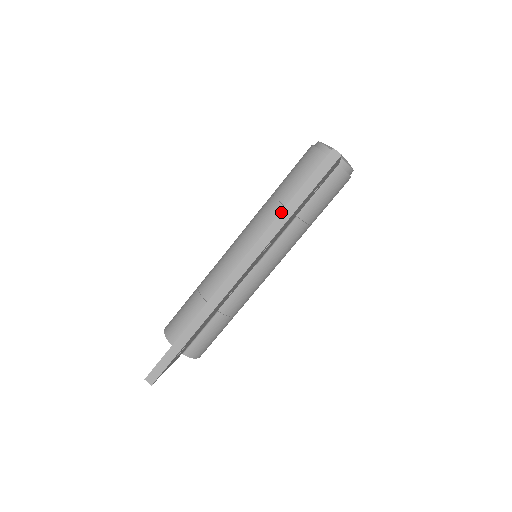
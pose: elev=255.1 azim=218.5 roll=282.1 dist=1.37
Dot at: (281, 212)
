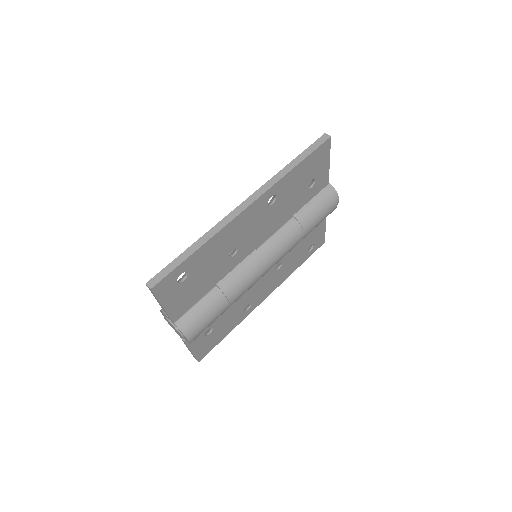
Dot at: (286, 166)
